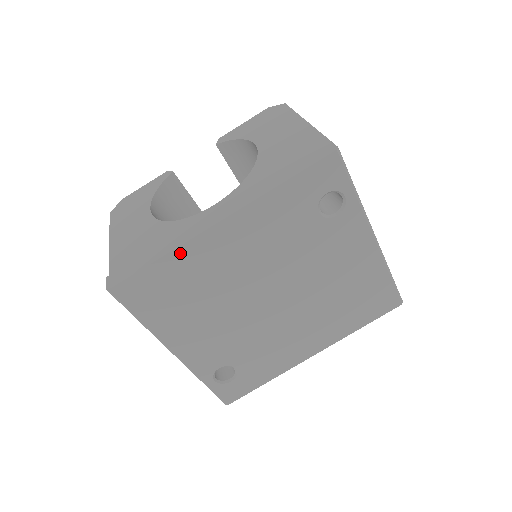
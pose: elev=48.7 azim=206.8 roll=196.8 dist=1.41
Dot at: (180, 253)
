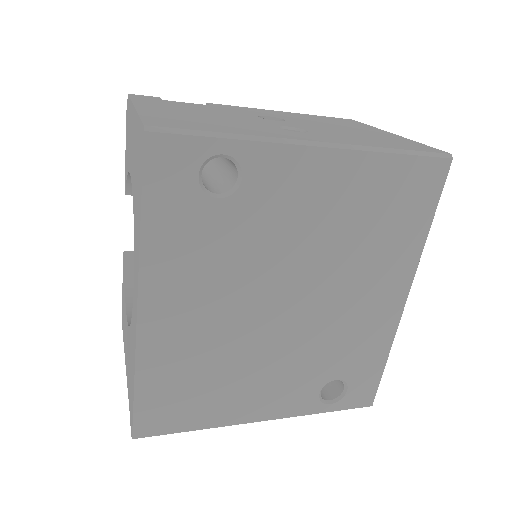
Dot at: (144, 364)
